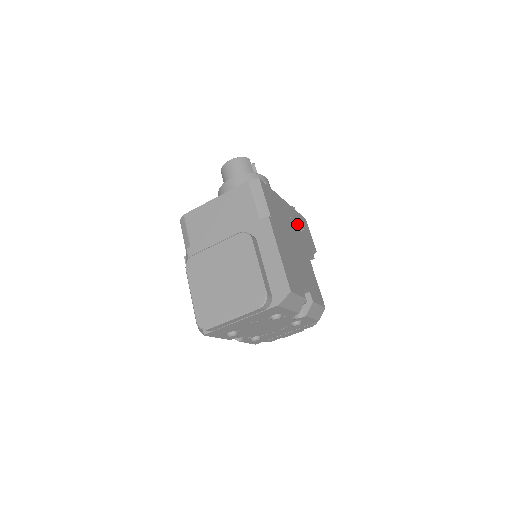
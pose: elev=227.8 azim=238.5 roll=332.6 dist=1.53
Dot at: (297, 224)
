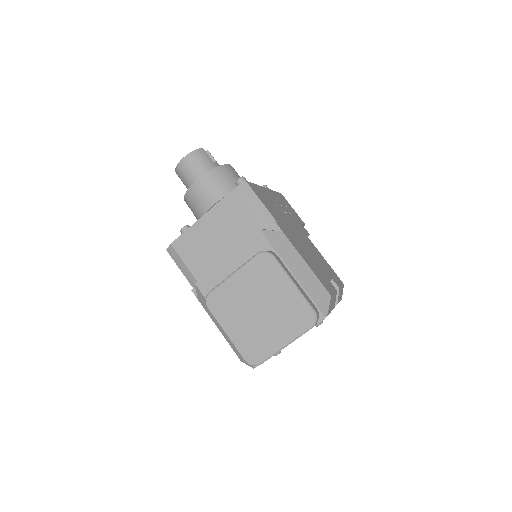
Dot at: (284, 207)
